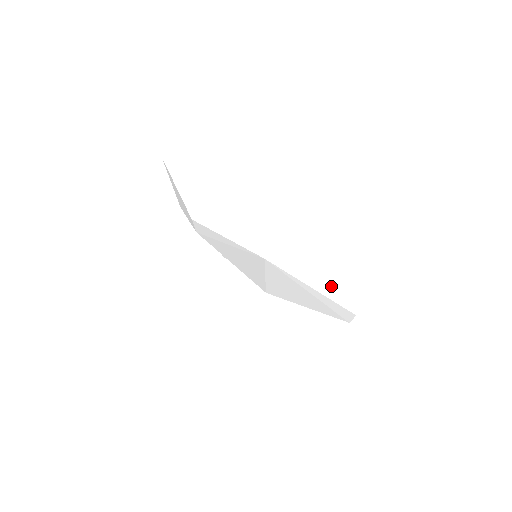
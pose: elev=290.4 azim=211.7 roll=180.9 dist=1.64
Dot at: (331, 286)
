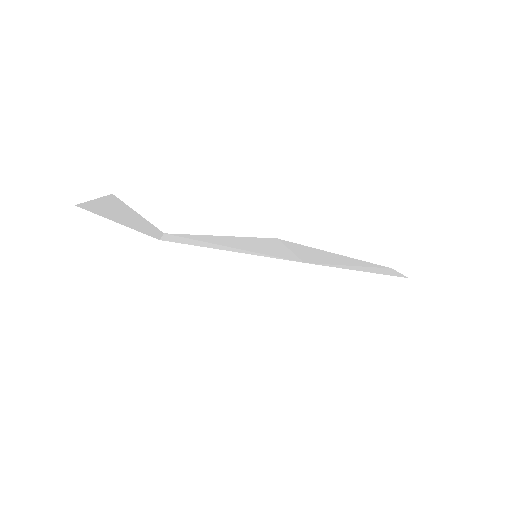
Dot at: (373, 287)
